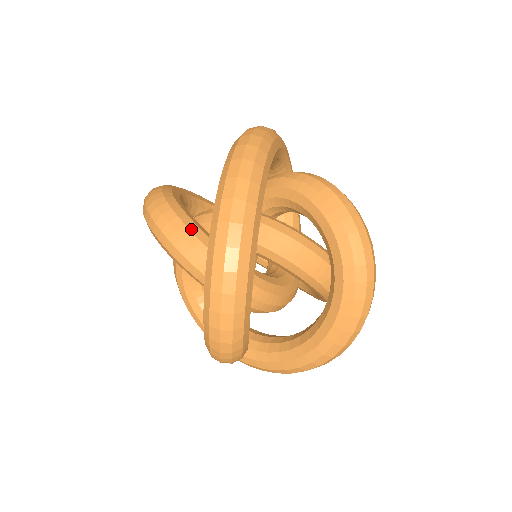
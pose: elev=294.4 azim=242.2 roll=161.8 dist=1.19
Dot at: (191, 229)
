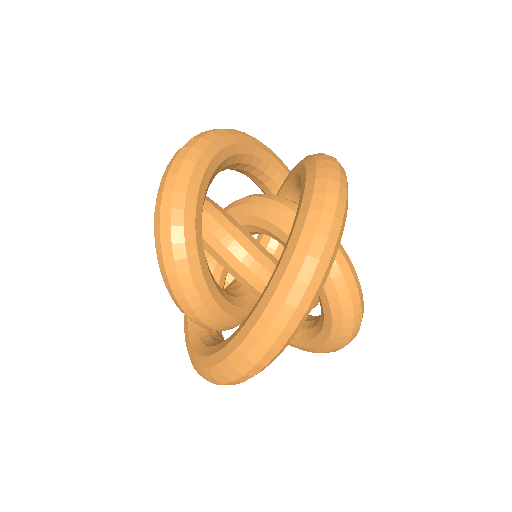
Dot at: occluded
